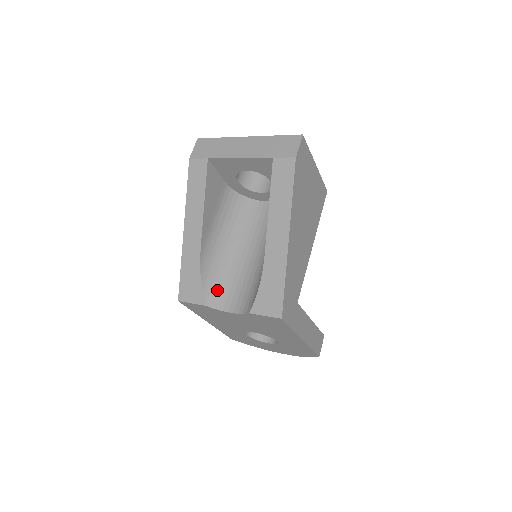
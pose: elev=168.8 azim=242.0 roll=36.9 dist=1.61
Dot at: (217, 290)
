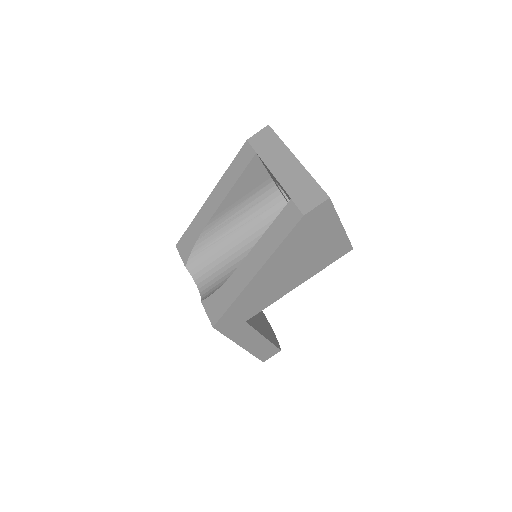
Dot at: (203, 261)
